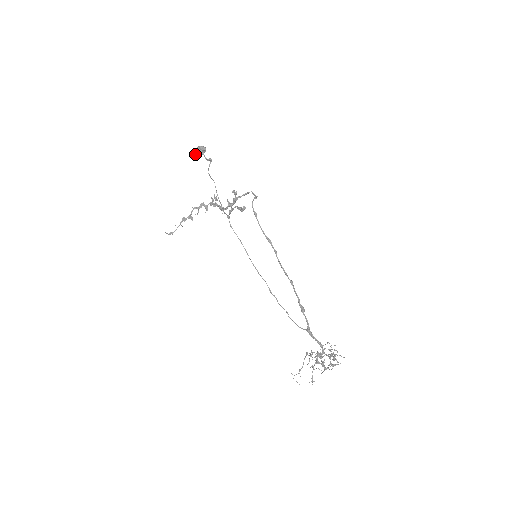
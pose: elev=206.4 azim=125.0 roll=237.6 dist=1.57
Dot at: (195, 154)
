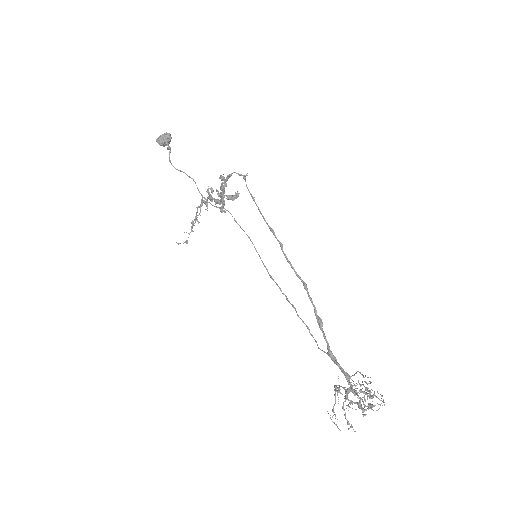
Dot at: (161, 145)
